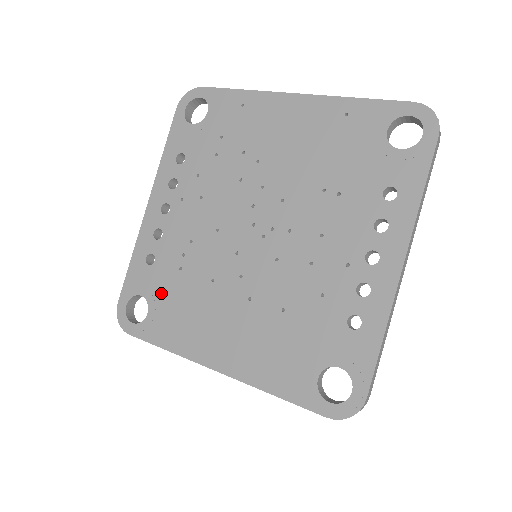
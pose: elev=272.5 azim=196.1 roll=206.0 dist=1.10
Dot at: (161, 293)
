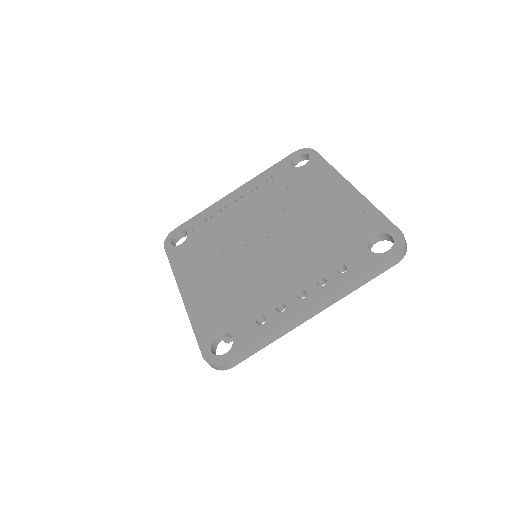
Dot at: (196, 238)
